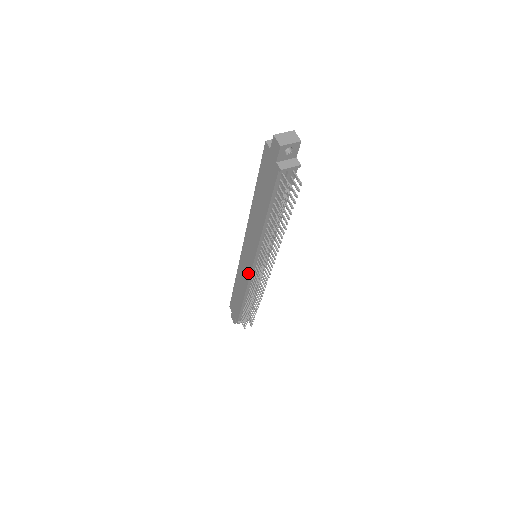
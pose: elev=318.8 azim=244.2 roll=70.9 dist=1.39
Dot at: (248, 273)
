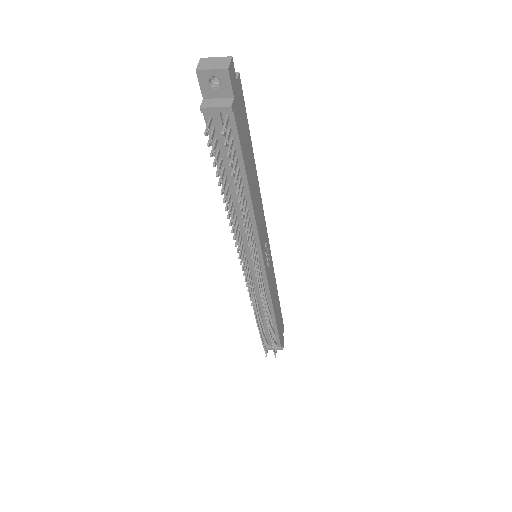
Dot at: occluded
